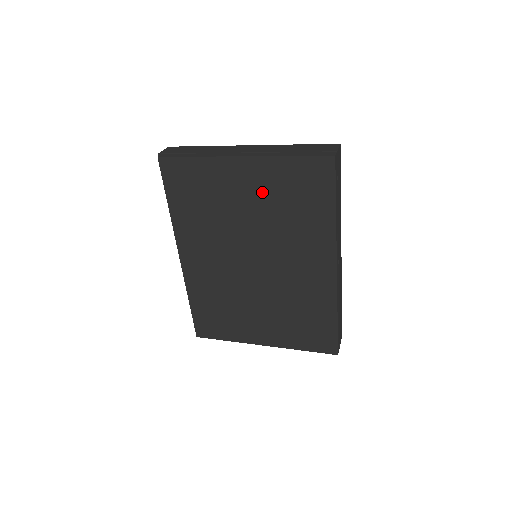
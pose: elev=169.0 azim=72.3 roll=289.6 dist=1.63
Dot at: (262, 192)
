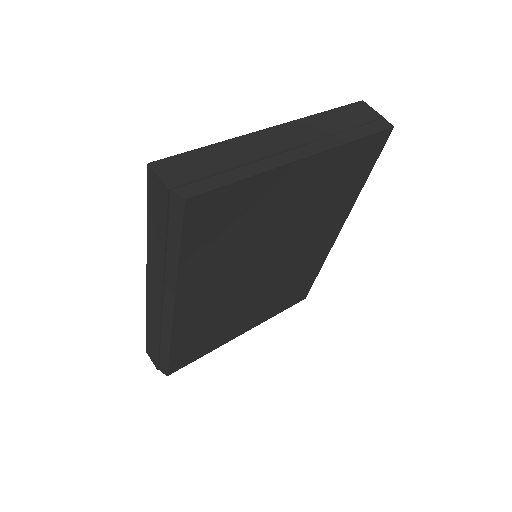
Dot at: (310, 190)
